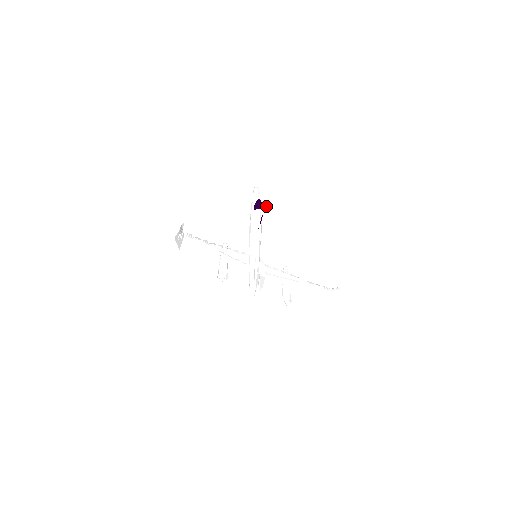
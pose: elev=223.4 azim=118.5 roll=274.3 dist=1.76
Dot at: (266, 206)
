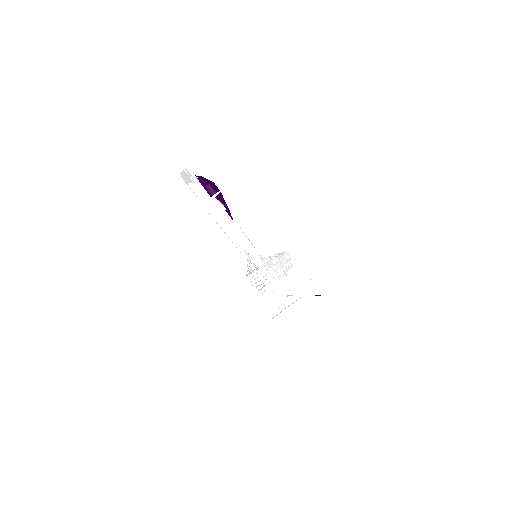
Dot at: occluded
